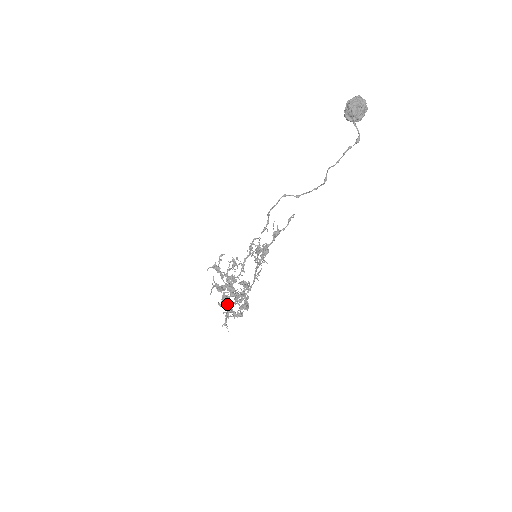
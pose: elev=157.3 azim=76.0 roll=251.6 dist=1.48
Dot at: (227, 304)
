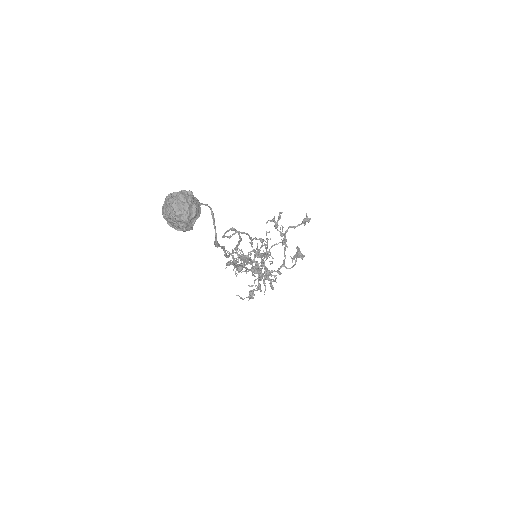
Dot at: (265, 271)
